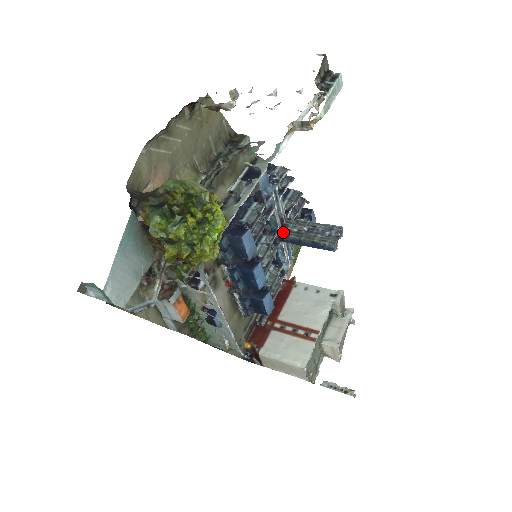
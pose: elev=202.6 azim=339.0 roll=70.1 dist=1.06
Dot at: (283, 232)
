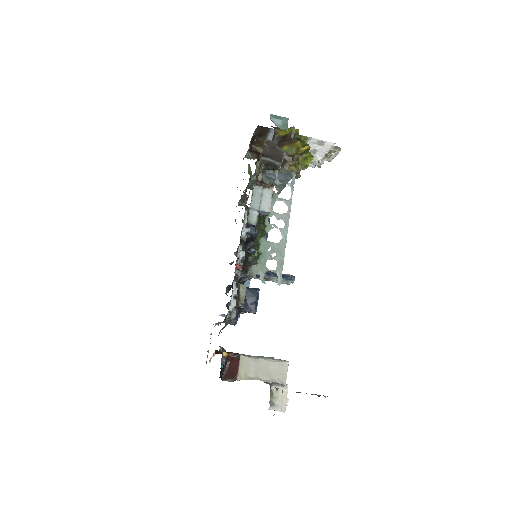
Dot at: occluded
